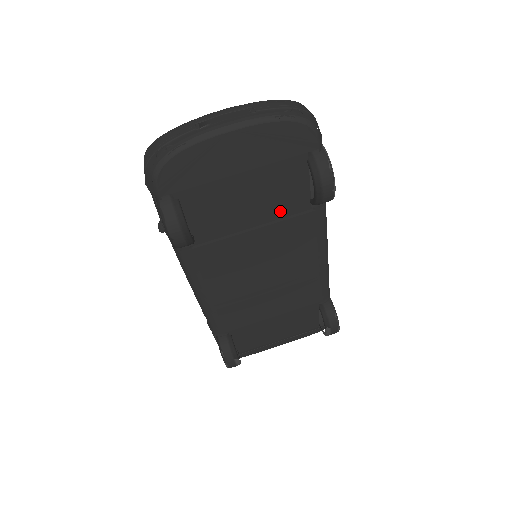
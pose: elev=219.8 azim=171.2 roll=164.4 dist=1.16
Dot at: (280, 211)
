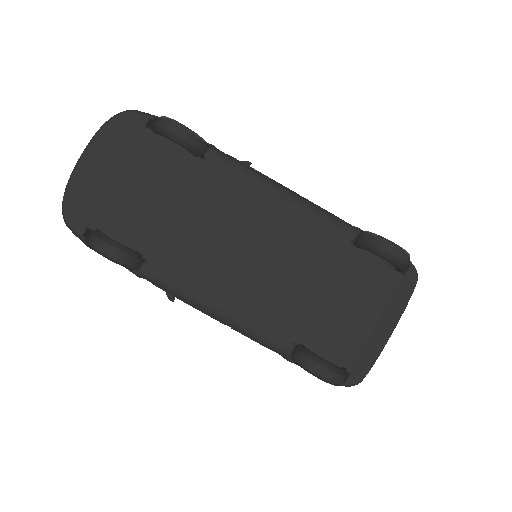
Dot at: (182, 182)
